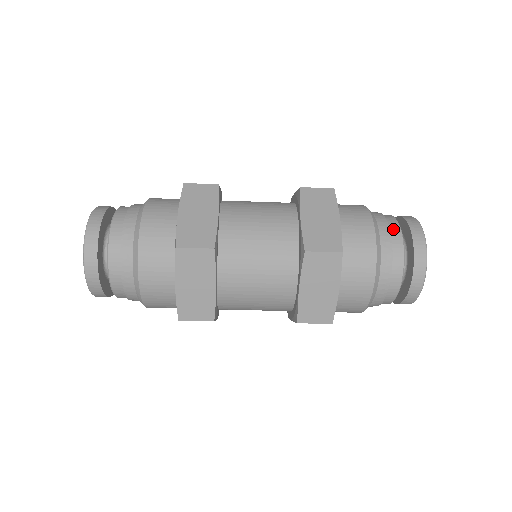
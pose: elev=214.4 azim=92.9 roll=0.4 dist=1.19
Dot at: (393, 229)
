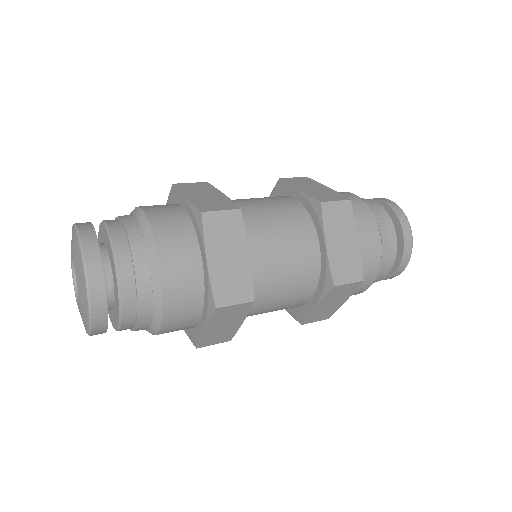
Dot at: (390, 232)
